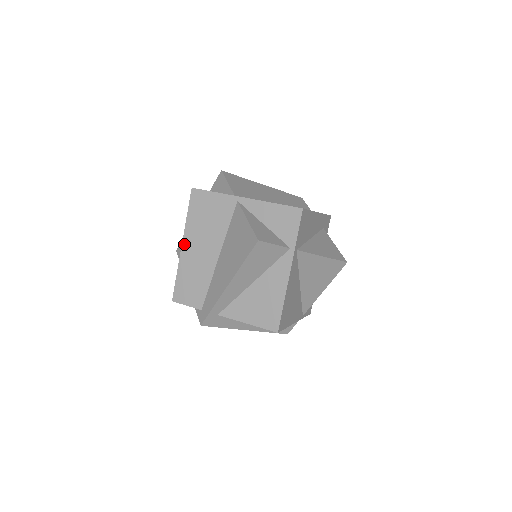
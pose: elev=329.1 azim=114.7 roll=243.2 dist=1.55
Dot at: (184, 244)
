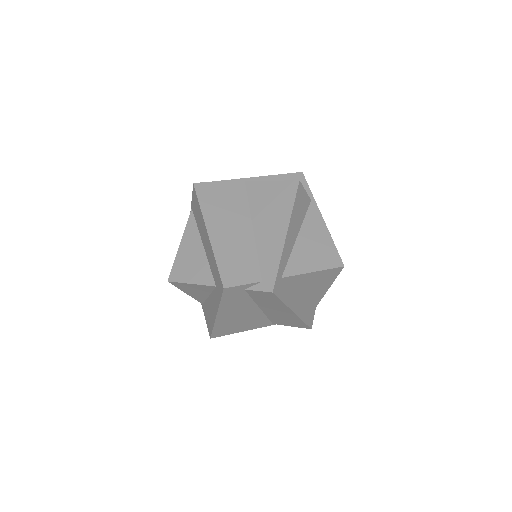
Dot at: (210, 230)
